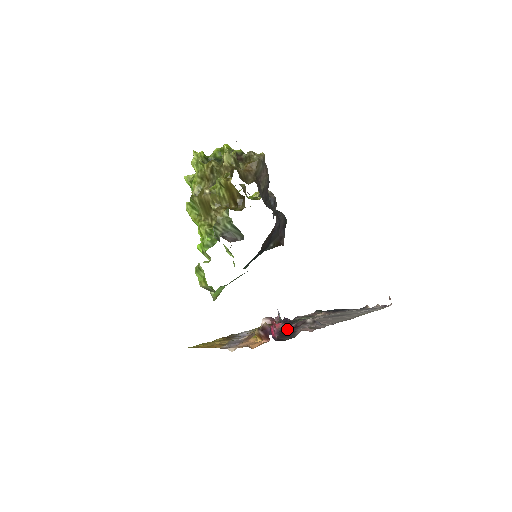
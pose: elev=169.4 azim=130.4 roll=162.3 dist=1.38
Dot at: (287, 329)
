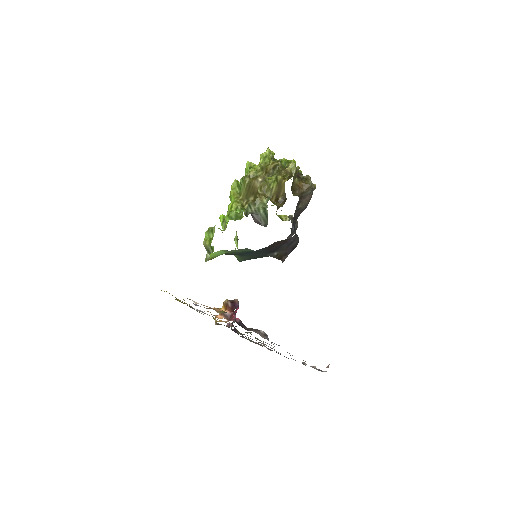
Dot at: occluded
